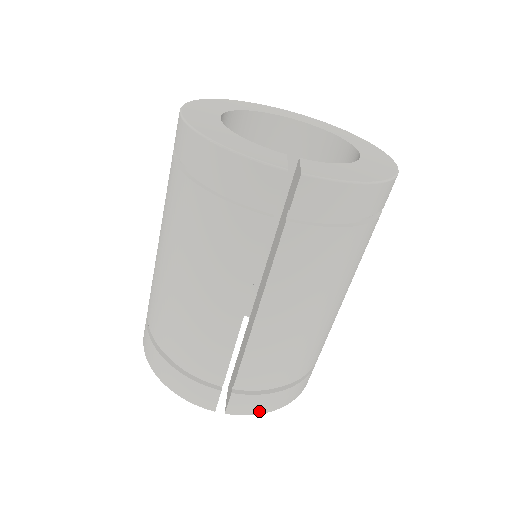
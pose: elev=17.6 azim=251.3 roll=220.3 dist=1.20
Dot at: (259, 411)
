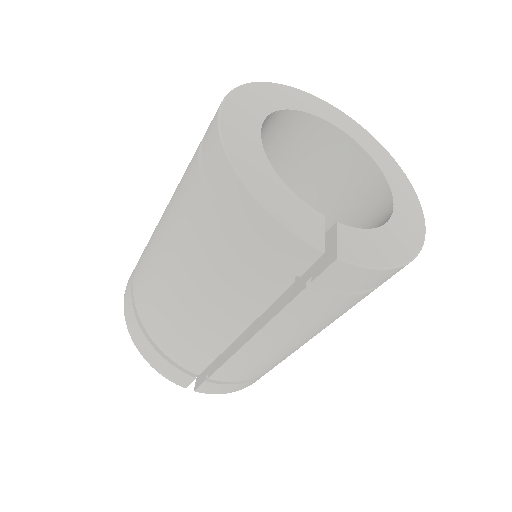
Dot at: (225, 392)
